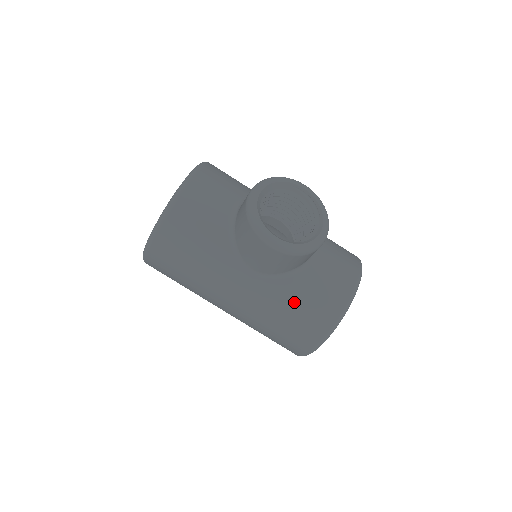
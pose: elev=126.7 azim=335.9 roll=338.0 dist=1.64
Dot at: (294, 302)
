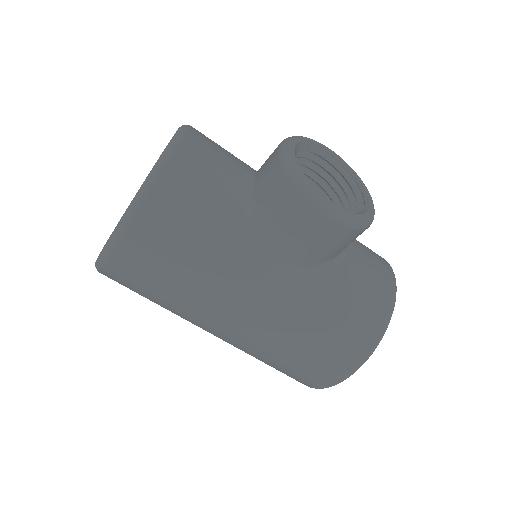
Dot at: (334, 304)
